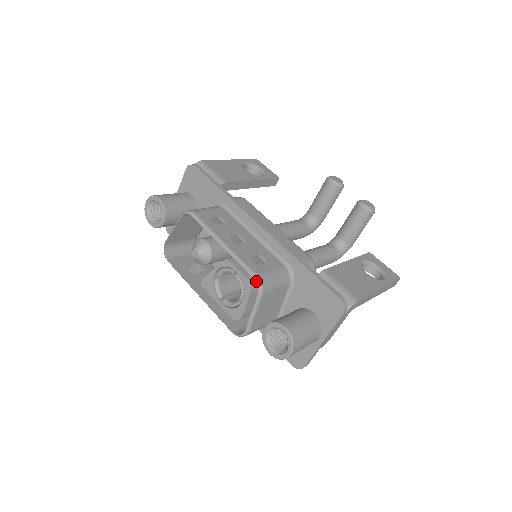
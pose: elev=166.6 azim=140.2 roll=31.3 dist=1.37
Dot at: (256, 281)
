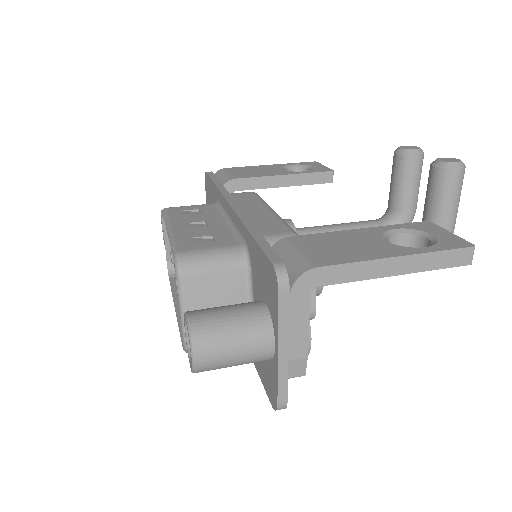
Dot at: occluded
